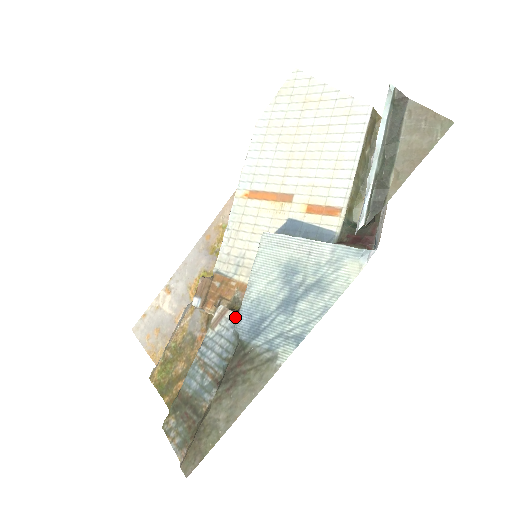
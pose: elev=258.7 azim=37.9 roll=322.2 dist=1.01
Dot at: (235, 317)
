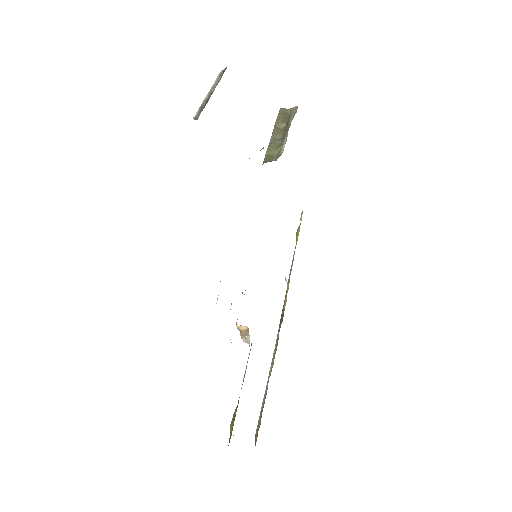
Dot at: occluded
